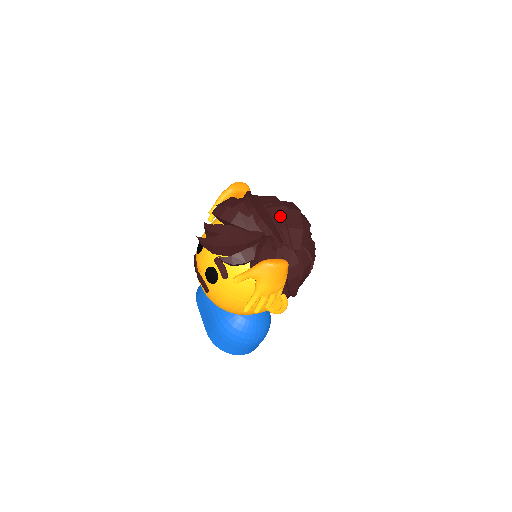
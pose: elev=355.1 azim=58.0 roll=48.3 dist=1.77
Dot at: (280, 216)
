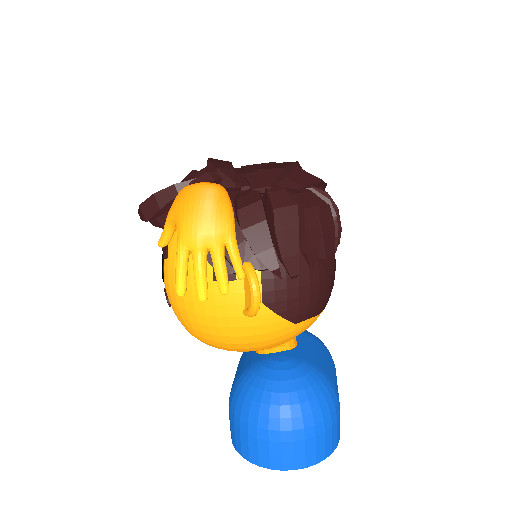
Dot at: (256, 167)
